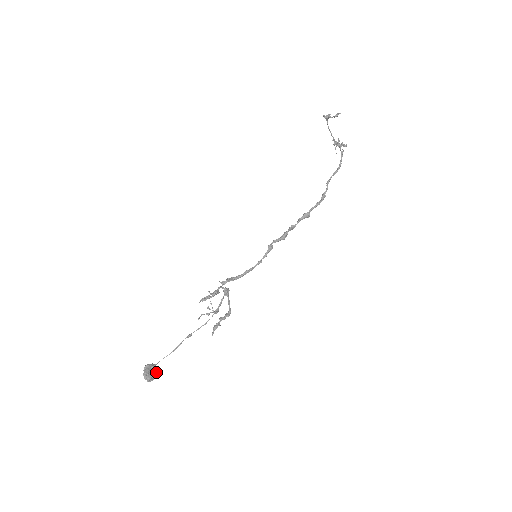
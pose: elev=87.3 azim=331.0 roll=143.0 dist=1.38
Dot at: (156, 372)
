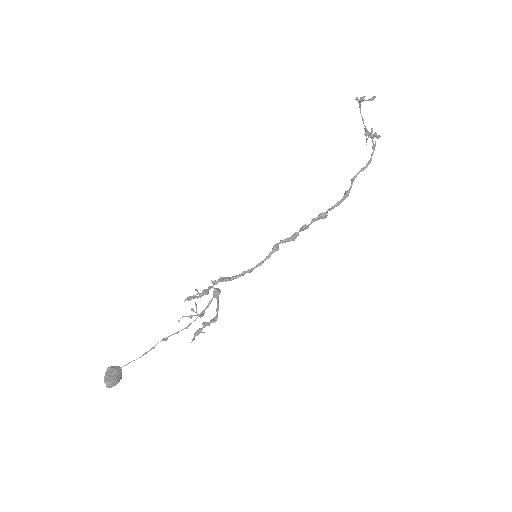
Dot at: (120, 377)
